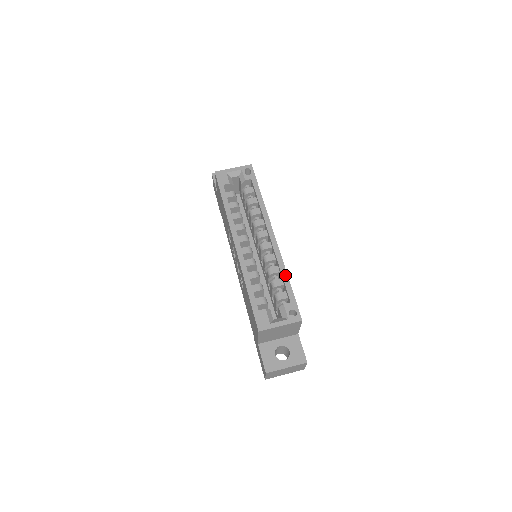
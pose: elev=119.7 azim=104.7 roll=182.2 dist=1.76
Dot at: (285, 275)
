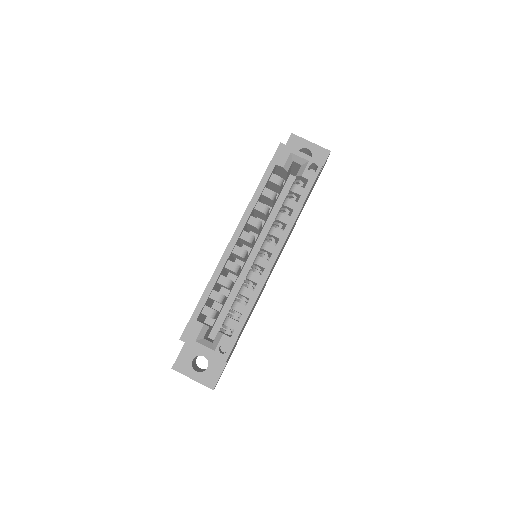
Dot at: (249, 307)
